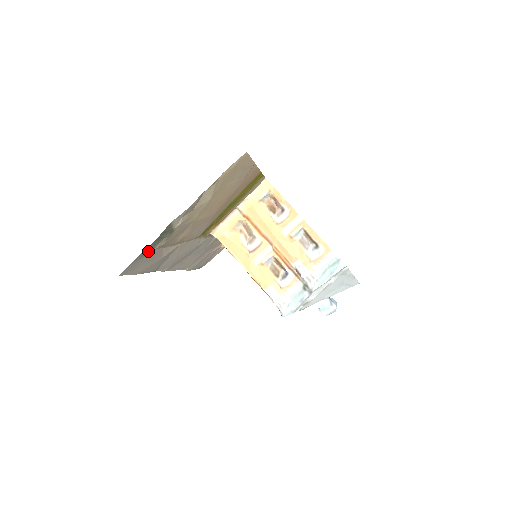
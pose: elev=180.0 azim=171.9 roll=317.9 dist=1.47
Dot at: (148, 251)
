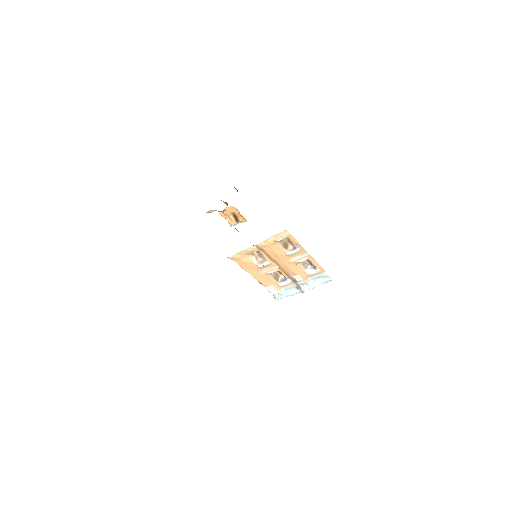
Dot at: occluded
